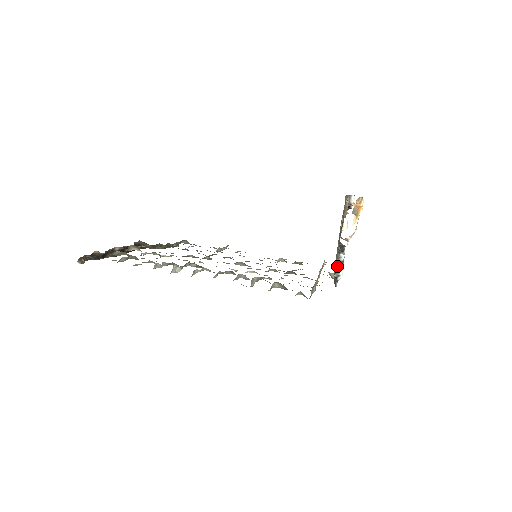
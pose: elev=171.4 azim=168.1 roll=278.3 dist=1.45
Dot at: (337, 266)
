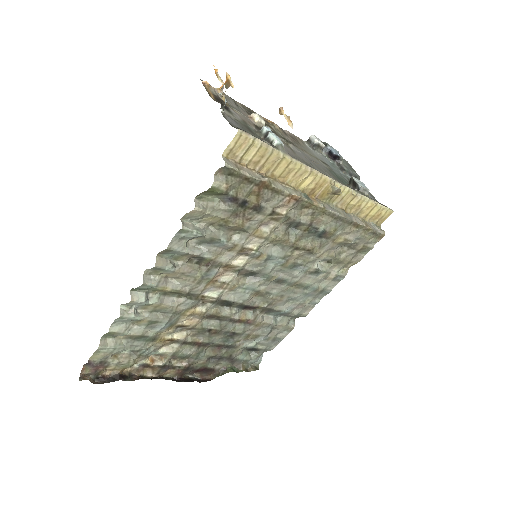
Dot at: (264, 139)
